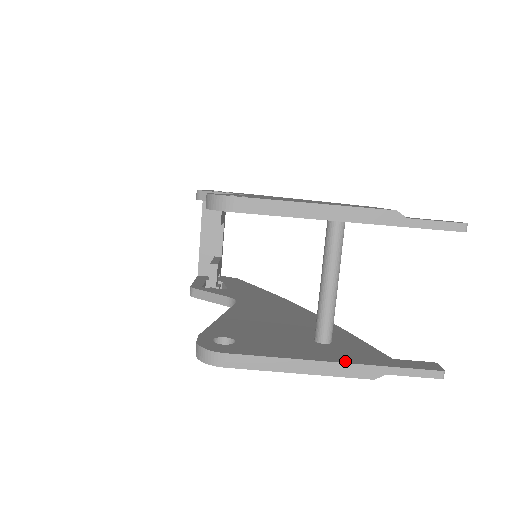
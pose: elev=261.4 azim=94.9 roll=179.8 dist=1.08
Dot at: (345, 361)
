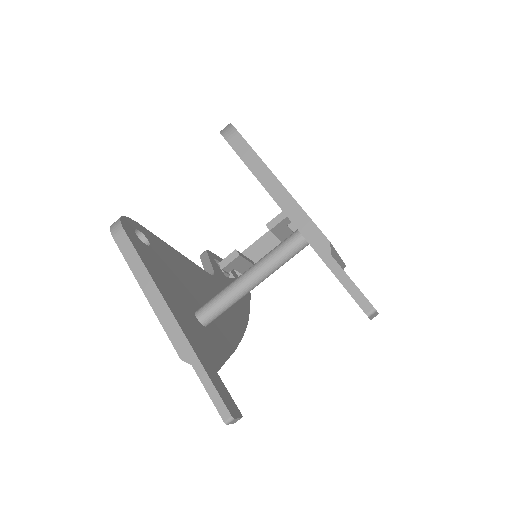
Dot at: (180, 323)
